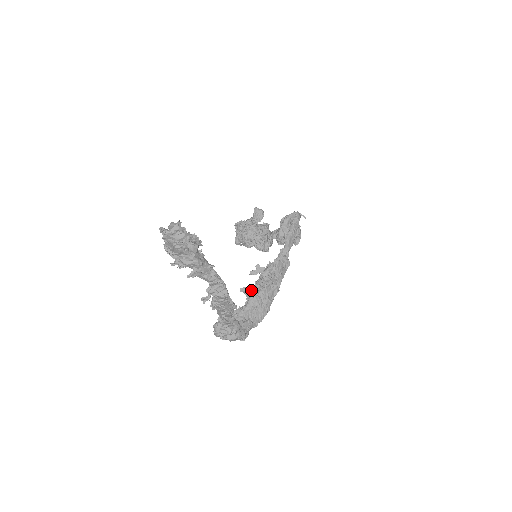
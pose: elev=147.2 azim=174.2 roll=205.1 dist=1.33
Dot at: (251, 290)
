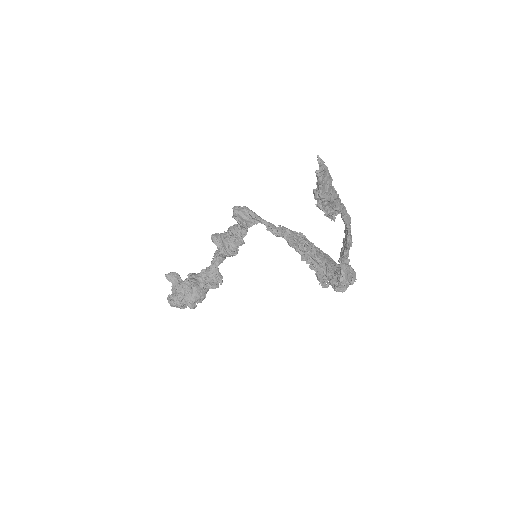
Dot at: (307, 252)
